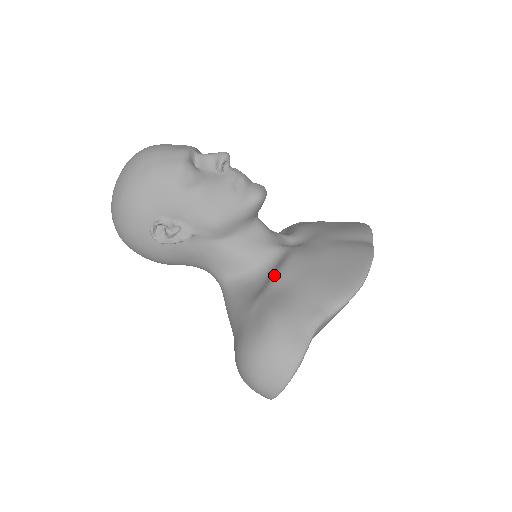
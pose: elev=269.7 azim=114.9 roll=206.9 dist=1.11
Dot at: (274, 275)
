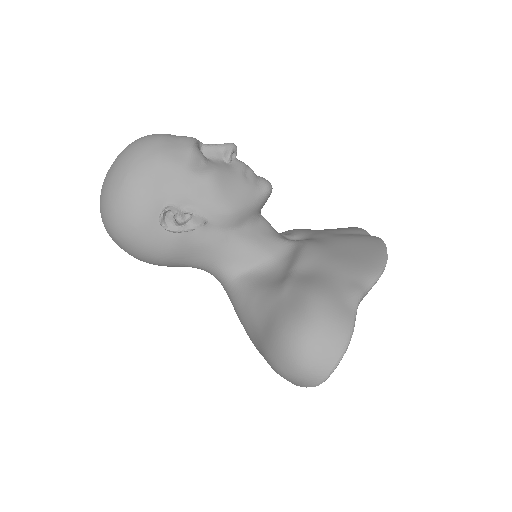
Dot at: (295, 261)
